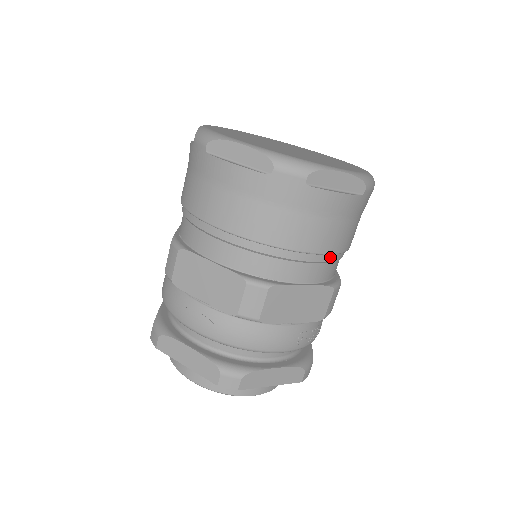
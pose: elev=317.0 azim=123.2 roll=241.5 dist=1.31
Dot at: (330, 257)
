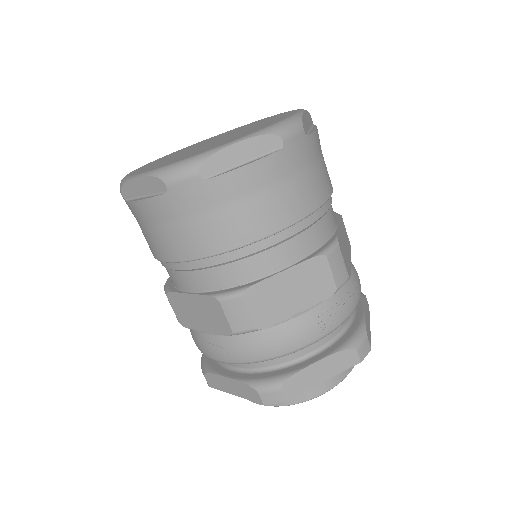
Dot at: (295, 228)
